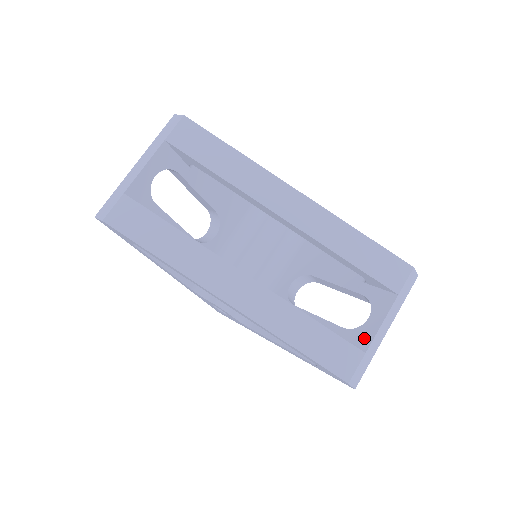
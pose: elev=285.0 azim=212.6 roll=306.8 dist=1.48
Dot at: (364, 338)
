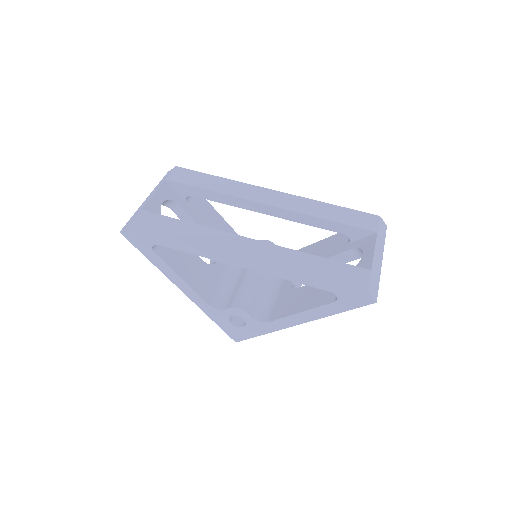
Dot at: (365, 265)
